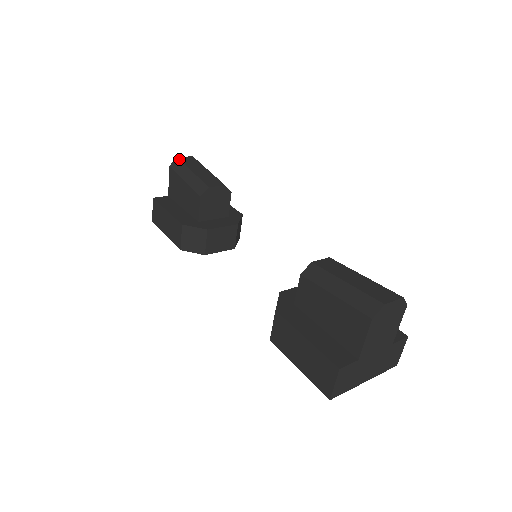
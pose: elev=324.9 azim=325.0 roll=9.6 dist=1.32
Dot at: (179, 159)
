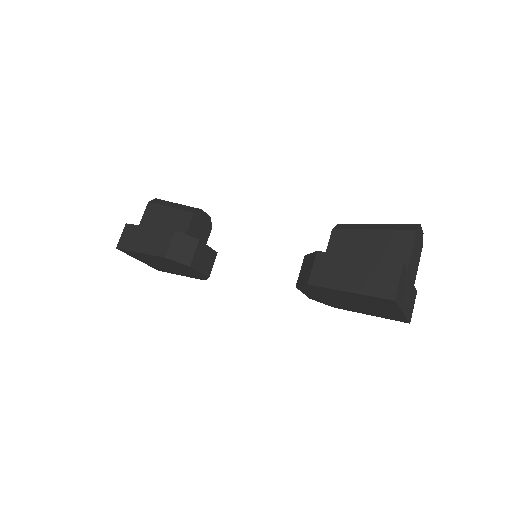
Dot at: (159, 199)
